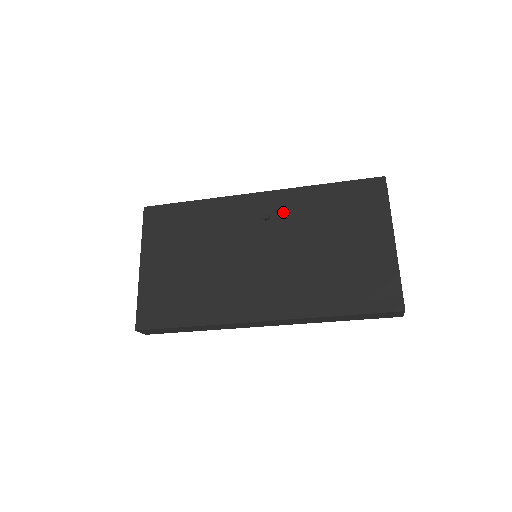
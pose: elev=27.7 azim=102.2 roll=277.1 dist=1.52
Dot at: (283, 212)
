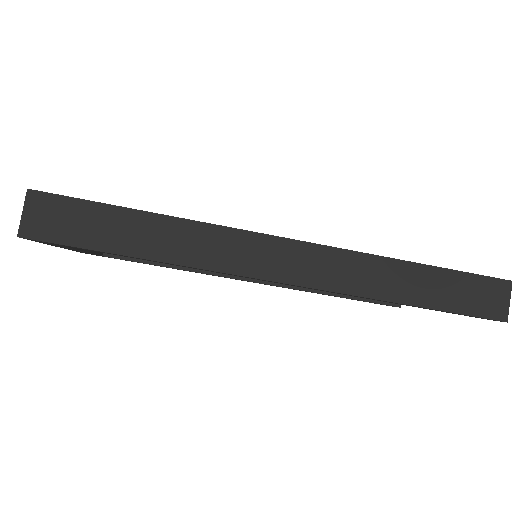
Dot at: occluded
